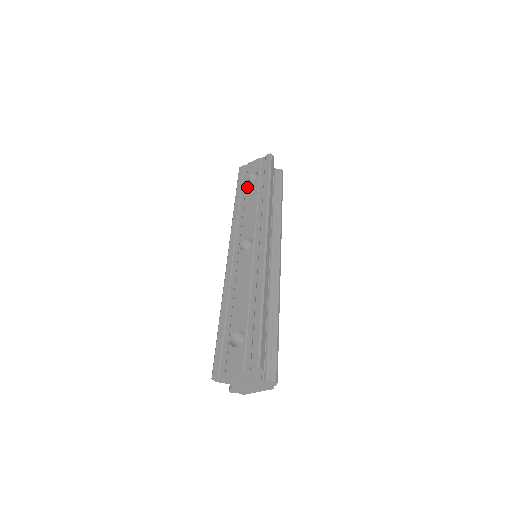
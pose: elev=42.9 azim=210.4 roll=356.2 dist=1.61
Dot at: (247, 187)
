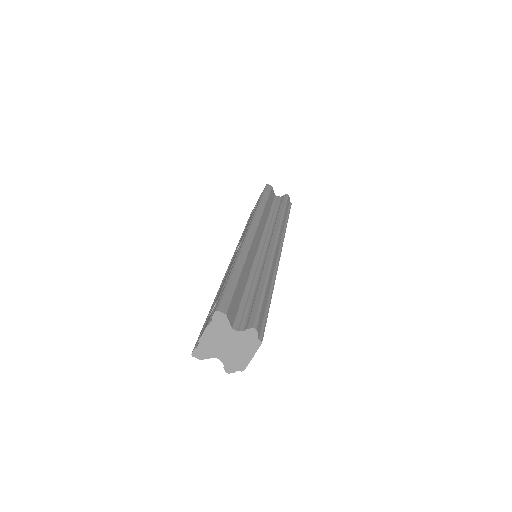
Dot at: occluded
